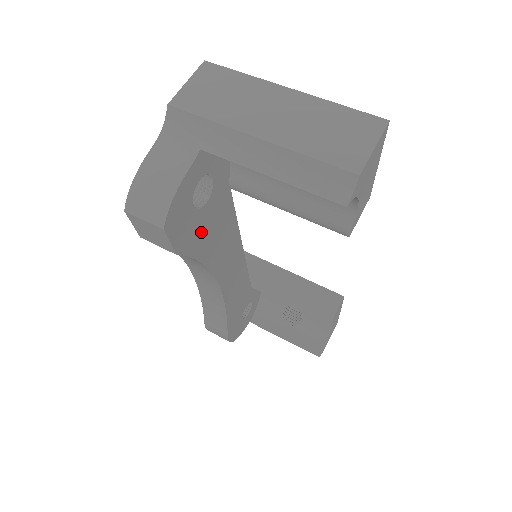
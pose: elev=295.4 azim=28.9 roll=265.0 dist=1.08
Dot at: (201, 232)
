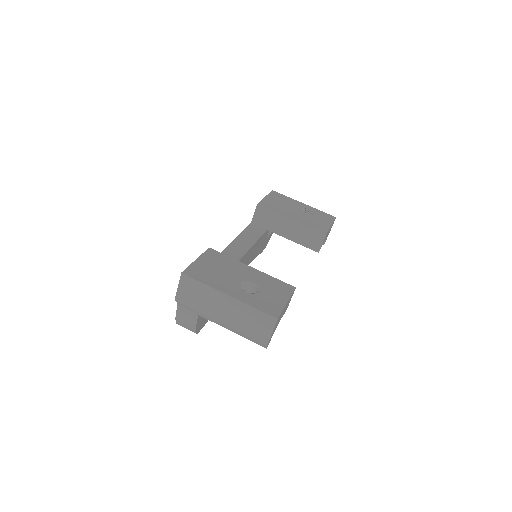
Dot at: occluded
